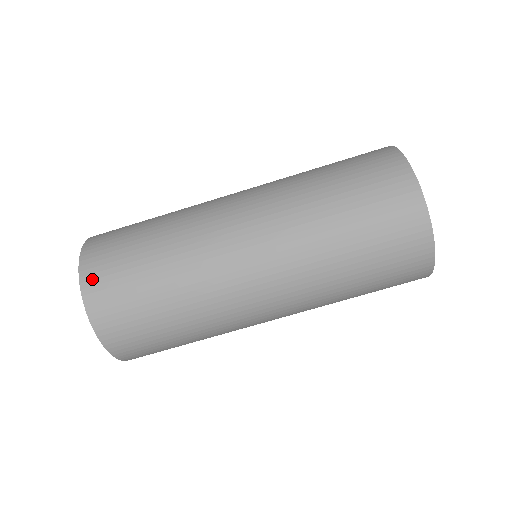
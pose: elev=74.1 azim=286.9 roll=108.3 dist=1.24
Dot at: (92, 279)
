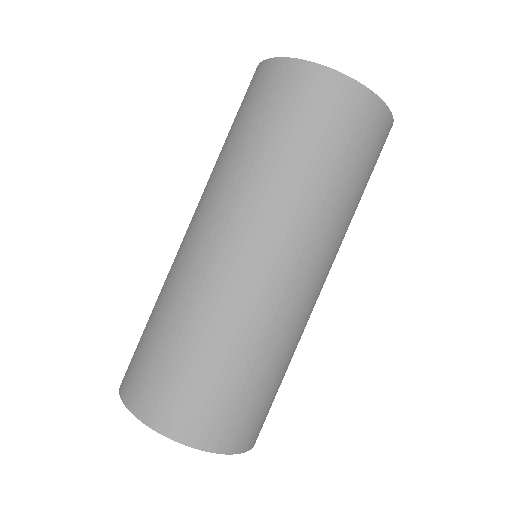
Dot at: (186, 429)
